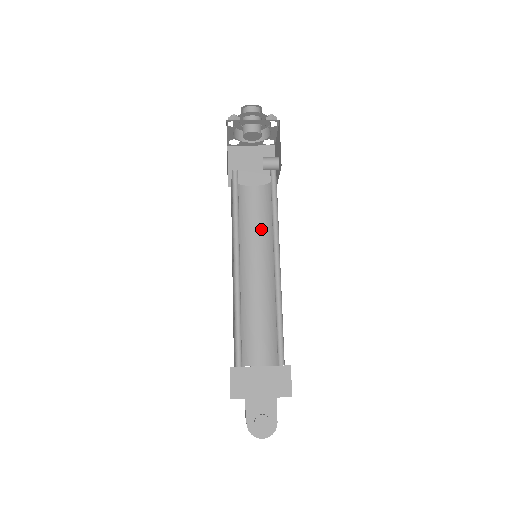
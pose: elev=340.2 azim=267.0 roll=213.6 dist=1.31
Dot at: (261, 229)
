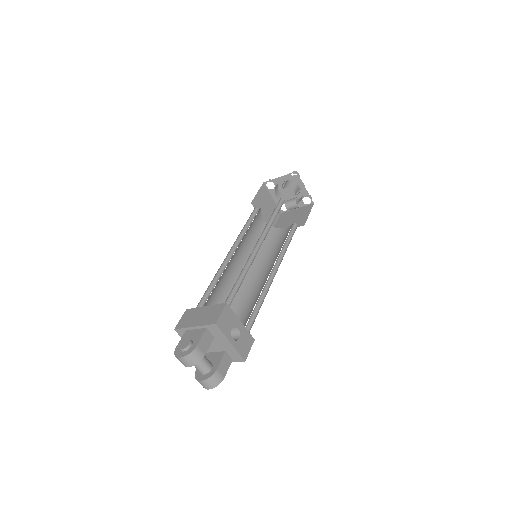
Dot at: (279, 250)
